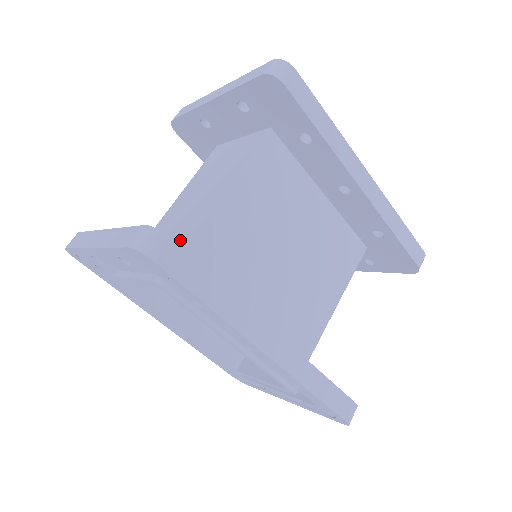
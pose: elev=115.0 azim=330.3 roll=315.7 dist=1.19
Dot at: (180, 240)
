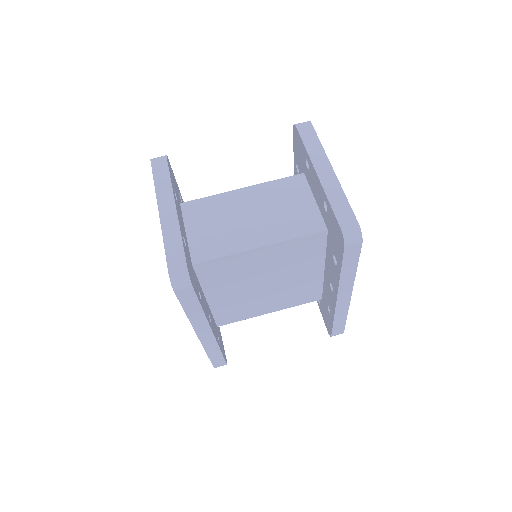
Dot at: (211, 247)
